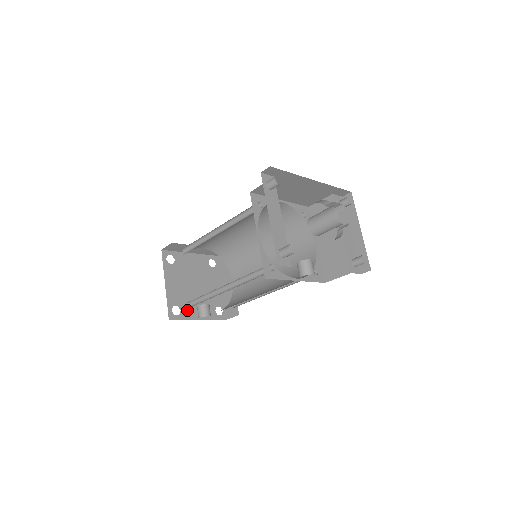
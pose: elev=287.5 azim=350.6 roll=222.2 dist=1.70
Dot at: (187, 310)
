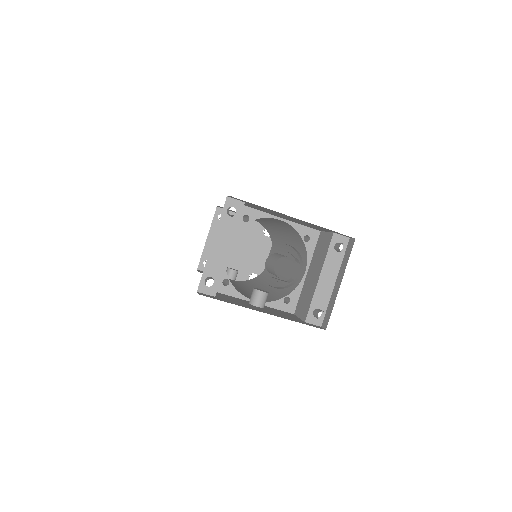
Dot at: occluded
